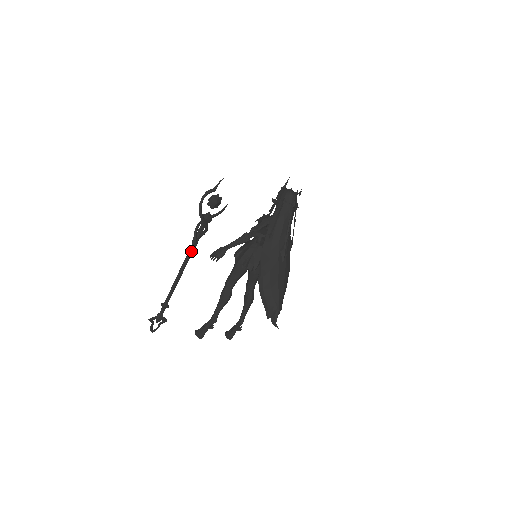
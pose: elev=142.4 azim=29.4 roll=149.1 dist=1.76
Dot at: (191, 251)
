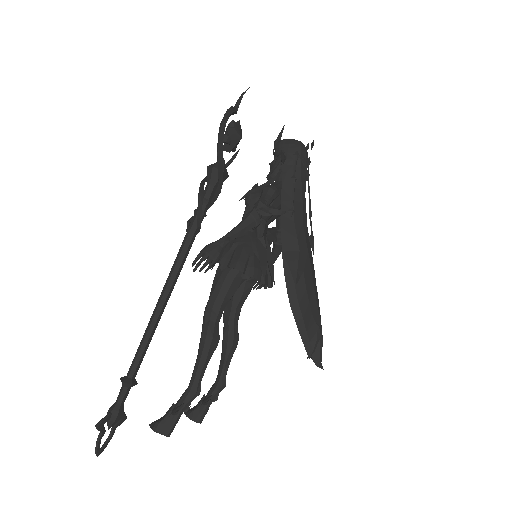
Dot at: (188, 246)
